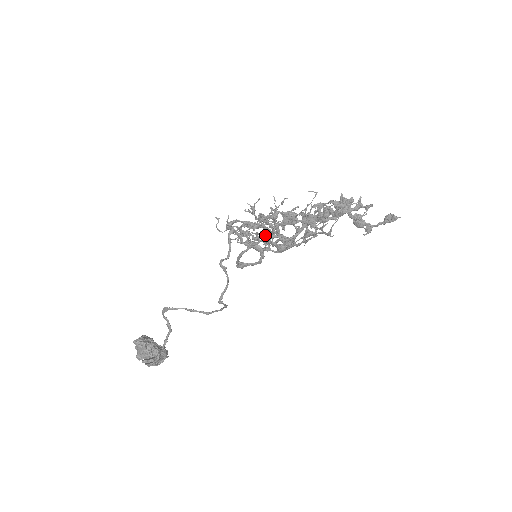
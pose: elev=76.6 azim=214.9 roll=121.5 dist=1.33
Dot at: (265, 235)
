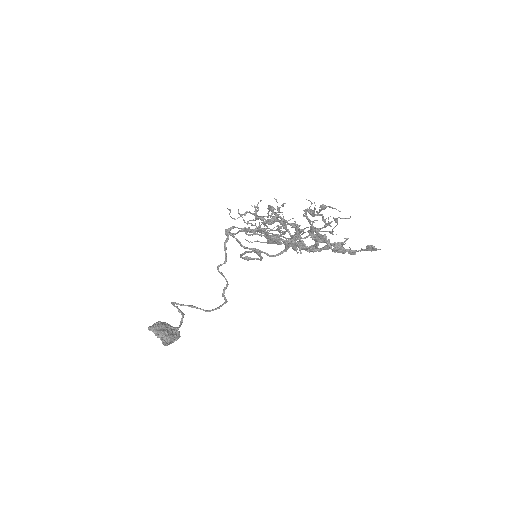
Dot at: occluded
